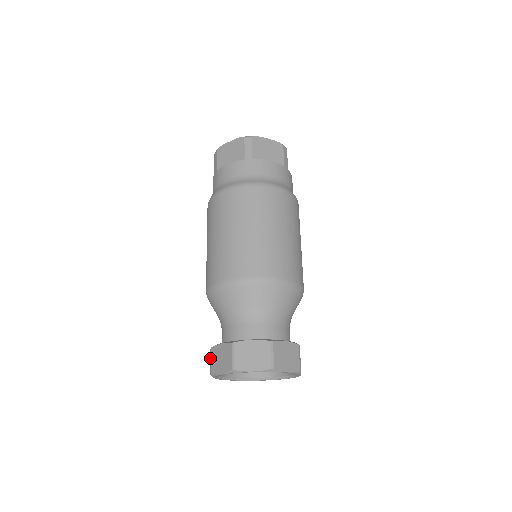
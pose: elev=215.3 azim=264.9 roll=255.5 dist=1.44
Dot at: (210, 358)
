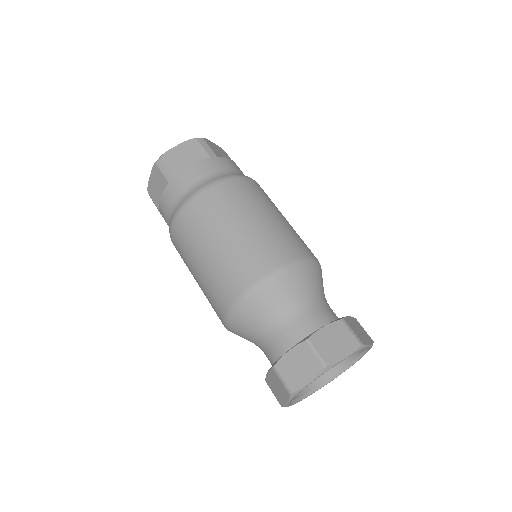
Dot at: occluded
